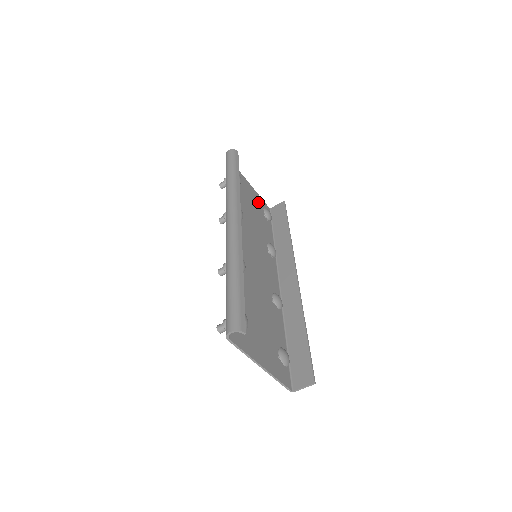
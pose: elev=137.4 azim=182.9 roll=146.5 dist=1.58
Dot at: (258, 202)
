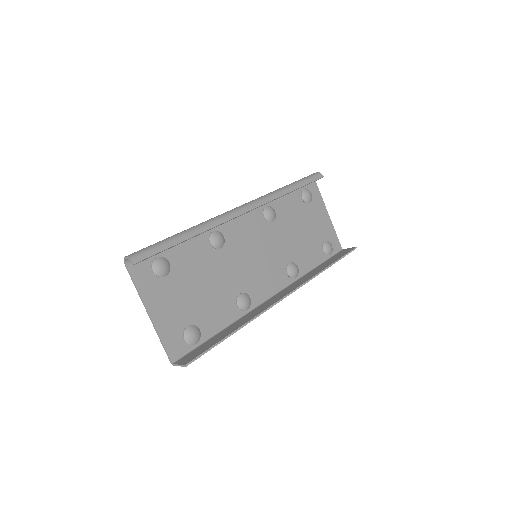
Dot at: (325, 233)
